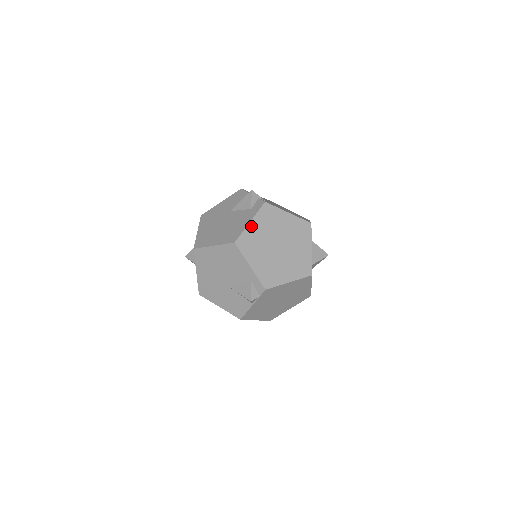
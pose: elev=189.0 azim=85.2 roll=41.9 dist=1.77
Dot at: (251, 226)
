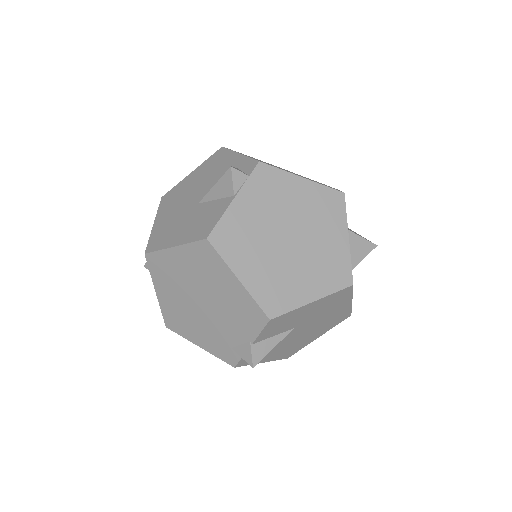
Dot at: occluded
